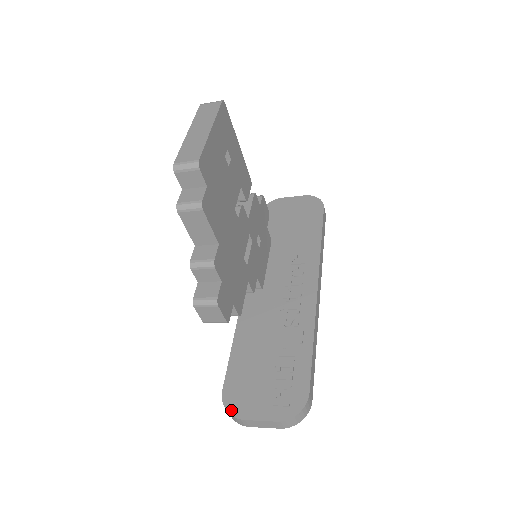
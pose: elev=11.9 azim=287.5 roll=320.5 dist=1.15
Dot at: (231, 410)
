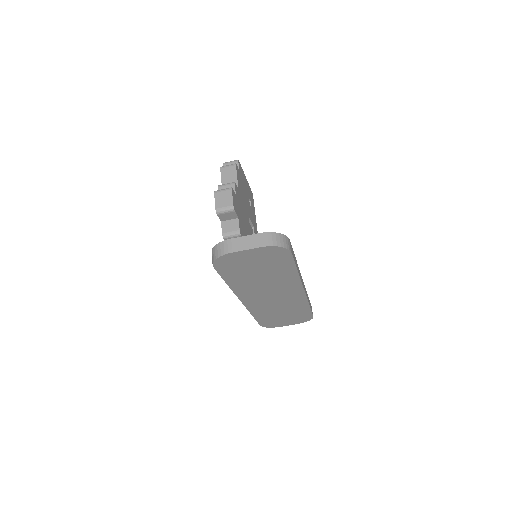
Dot at: (219, 244)
